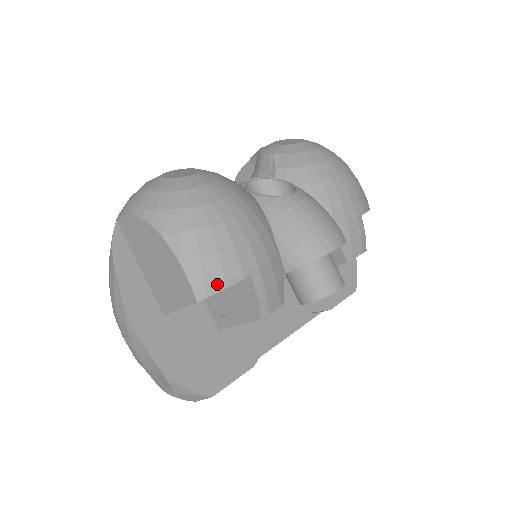
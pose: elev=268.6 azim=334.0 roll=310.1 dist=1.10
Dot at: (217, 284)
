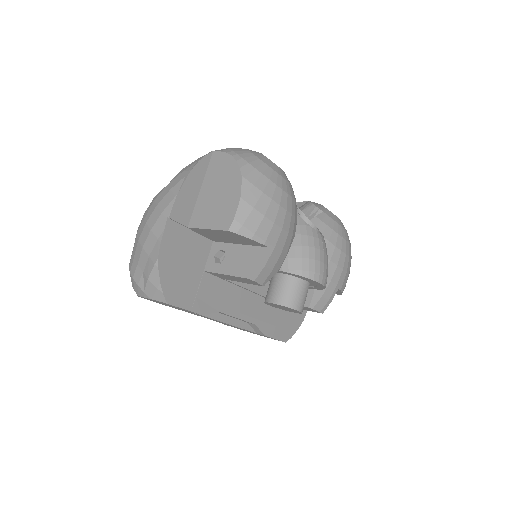
Dot at: (248, 232)
